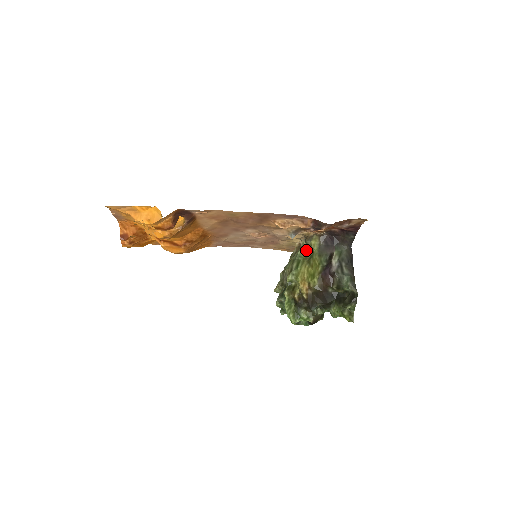
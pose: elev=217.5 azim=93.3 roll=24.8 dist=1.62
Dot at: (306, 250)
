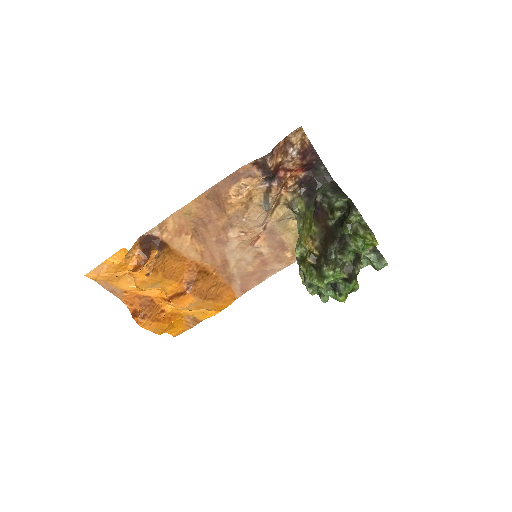
Dot at: (300, 220)
